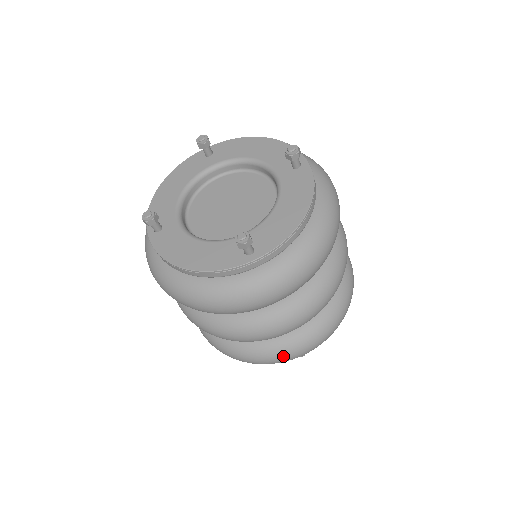
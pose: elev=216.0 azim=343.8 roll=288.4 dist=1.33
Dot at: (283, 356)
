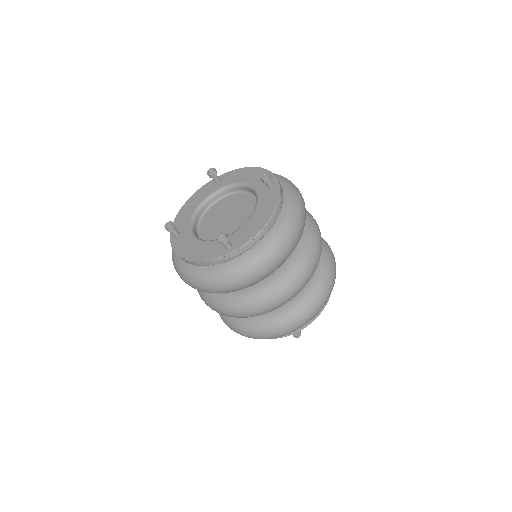
Dot at: (273, 331)
